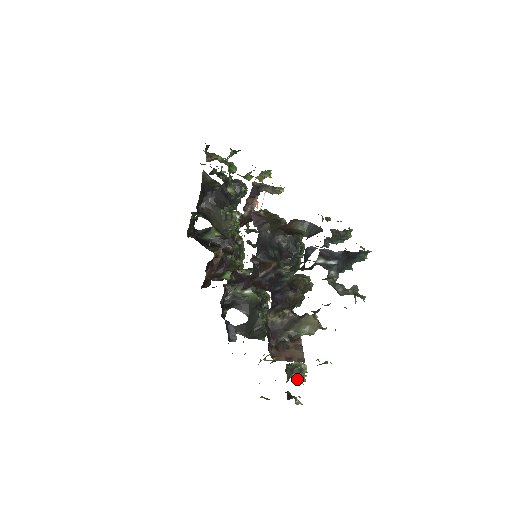
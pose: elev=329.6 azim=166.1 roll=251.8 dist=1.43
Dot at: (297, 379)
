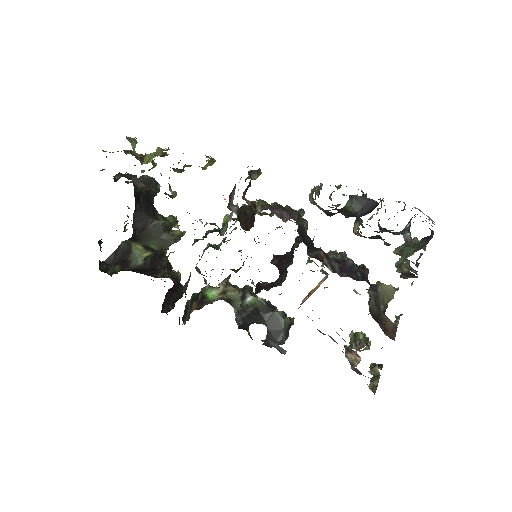
Dot at: (366, 349)
